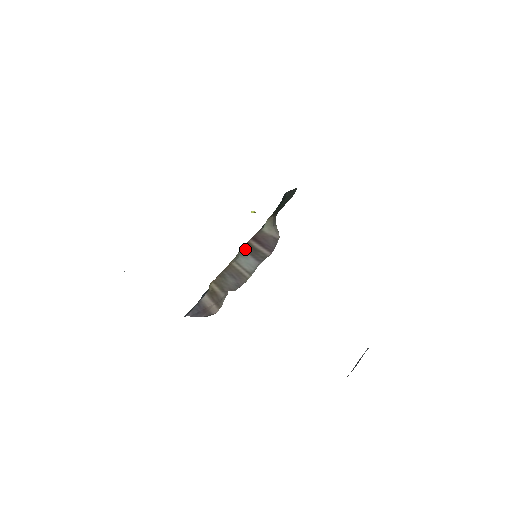
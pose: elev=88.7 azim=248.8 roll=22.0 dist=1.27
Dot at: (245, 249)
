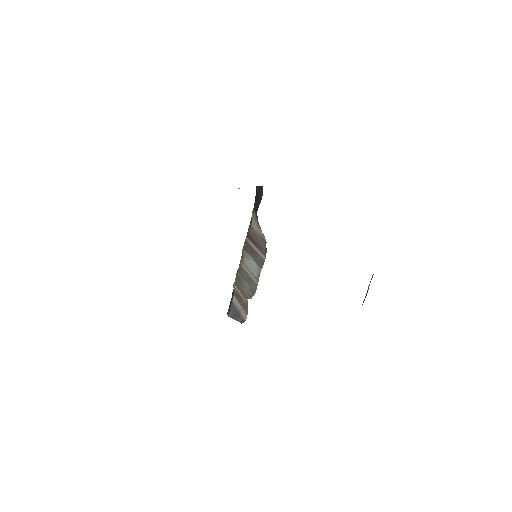
Dot at: (246, 249)
